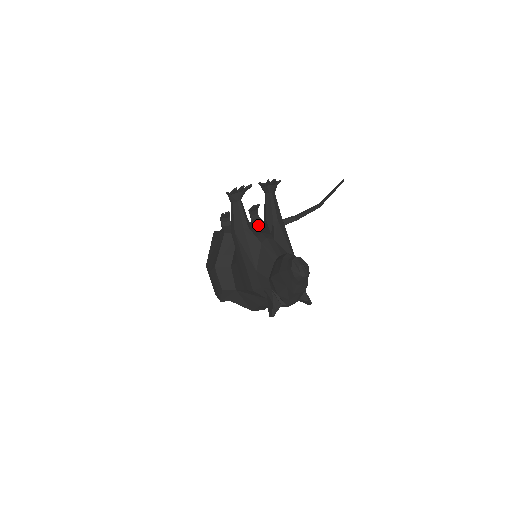
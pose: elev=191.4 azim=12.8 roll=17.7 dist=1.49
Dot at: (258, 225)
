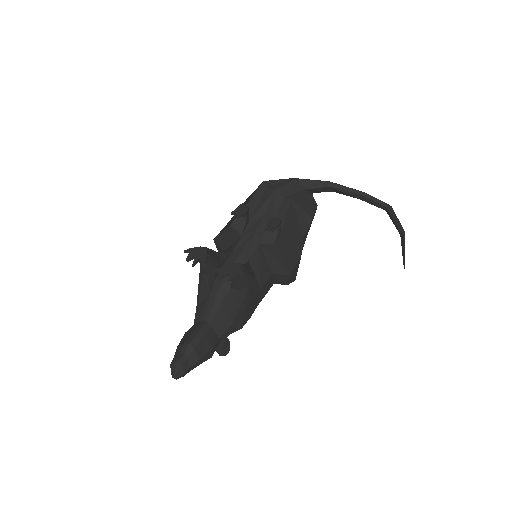
Dot at: (265, 242)
